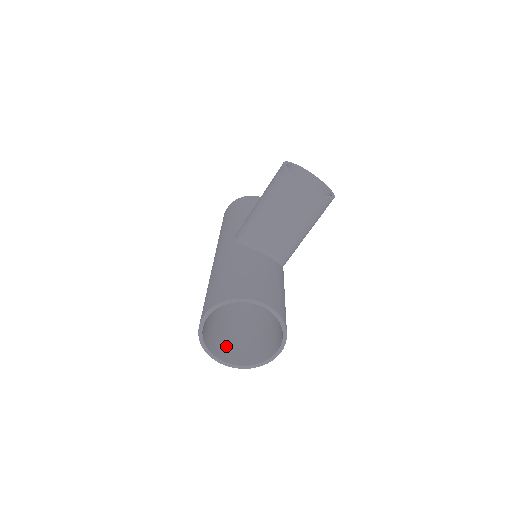
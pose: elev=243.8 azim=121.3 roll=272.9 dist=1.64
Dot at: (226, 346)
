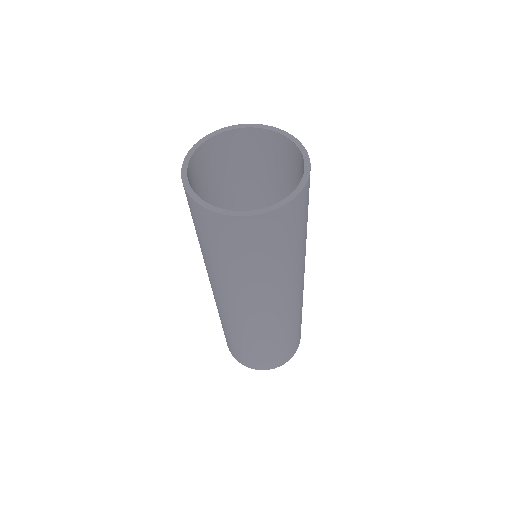
Dot at: (251, 234)
